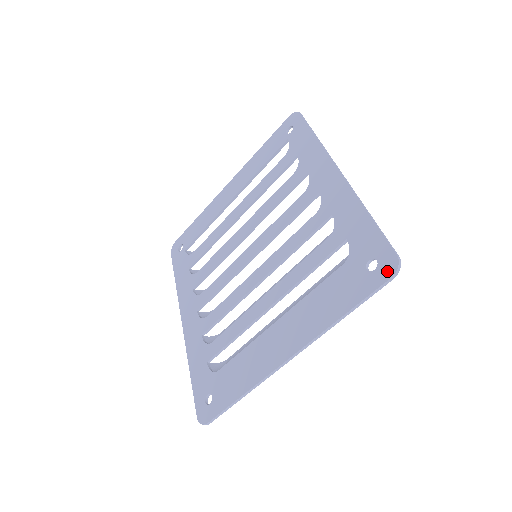
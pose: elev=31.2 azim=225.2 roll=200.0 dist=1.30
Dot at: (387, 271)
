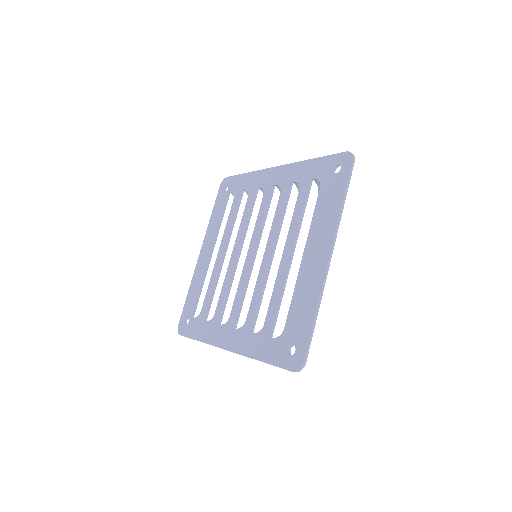
Dot at: (348, 161)
